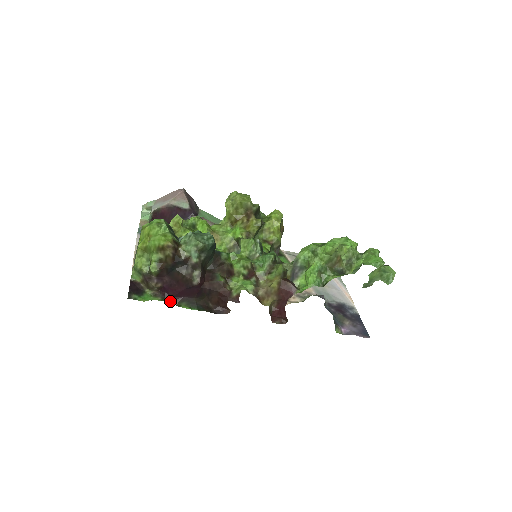
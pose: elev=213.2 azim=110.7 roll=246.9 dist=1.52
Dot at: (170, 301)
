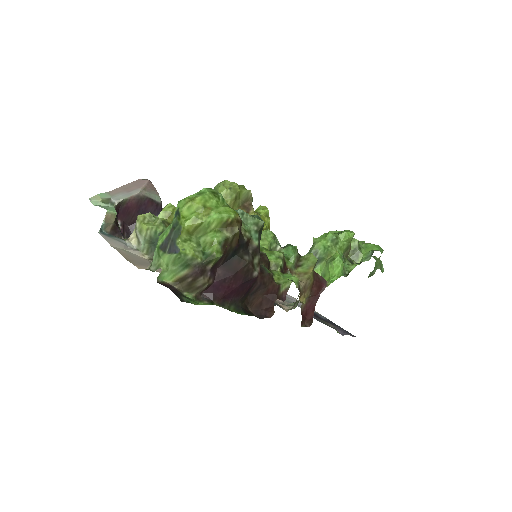
Dot at: (218, 305)
